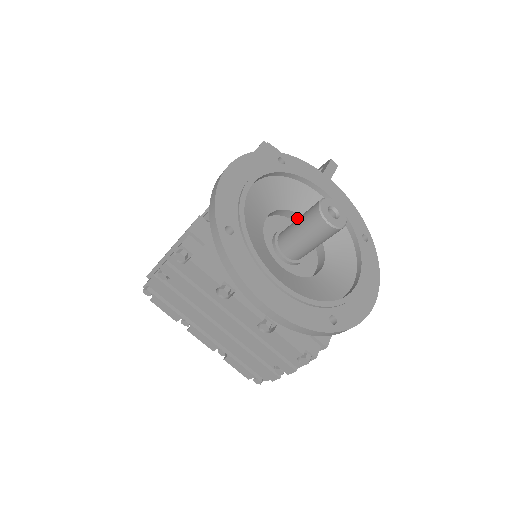
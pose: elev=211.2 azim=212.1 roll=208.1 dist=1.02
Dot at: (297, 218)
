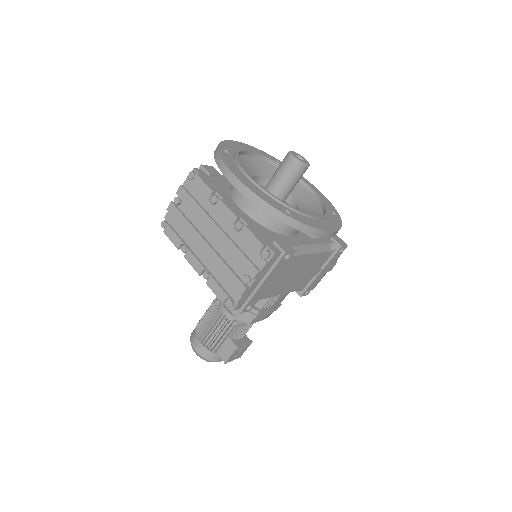
Dot at: occluded
